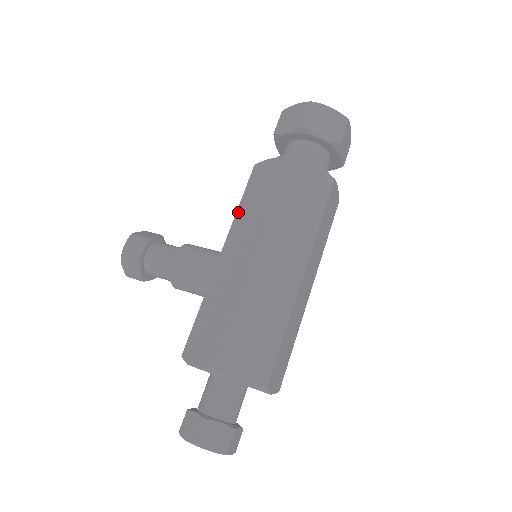
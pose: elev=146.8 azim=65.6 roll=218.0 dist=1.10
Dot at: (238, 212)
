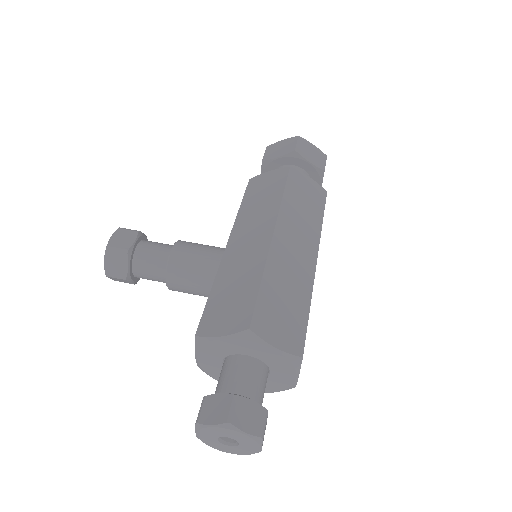
Dot at: (240, 211)
